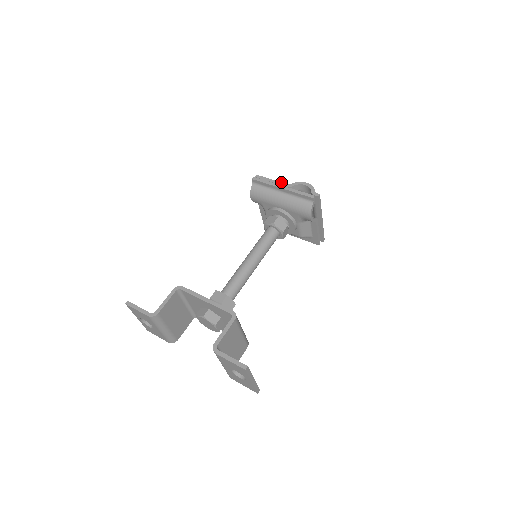
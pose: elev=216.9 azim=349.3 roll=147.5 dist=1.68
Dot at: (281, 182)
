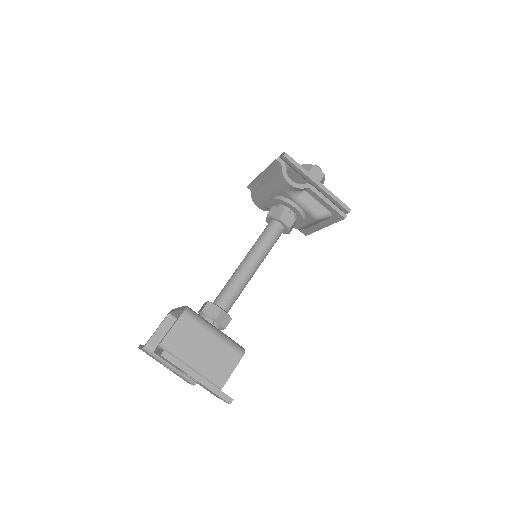
Dot at: occluded
